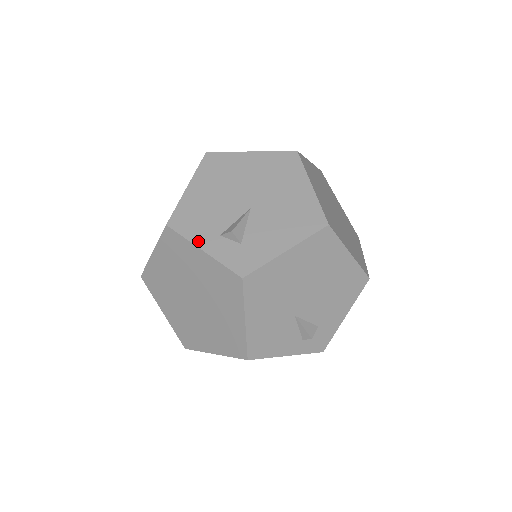
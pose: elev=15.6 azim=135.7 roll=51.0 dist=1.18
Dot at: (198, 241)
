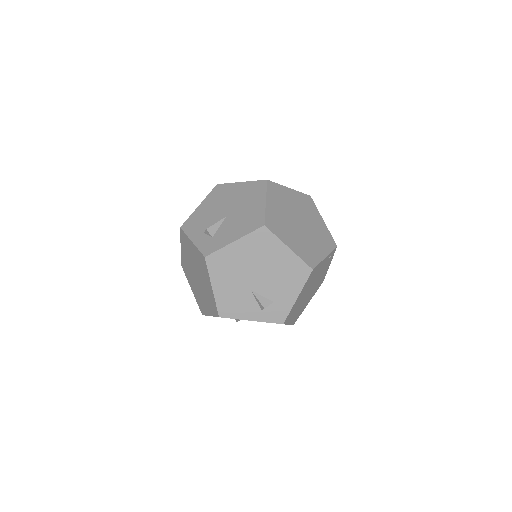
Dot at: (192, 236)
